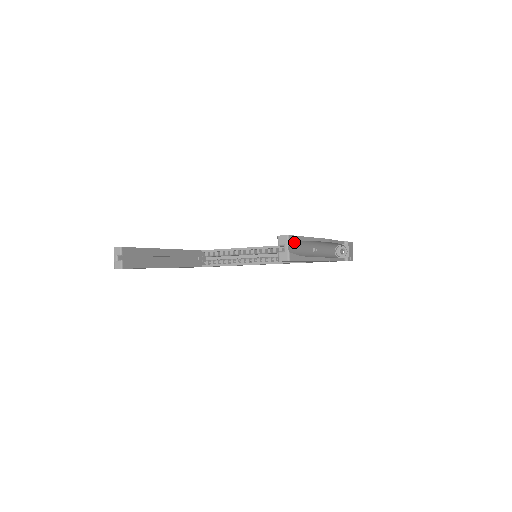
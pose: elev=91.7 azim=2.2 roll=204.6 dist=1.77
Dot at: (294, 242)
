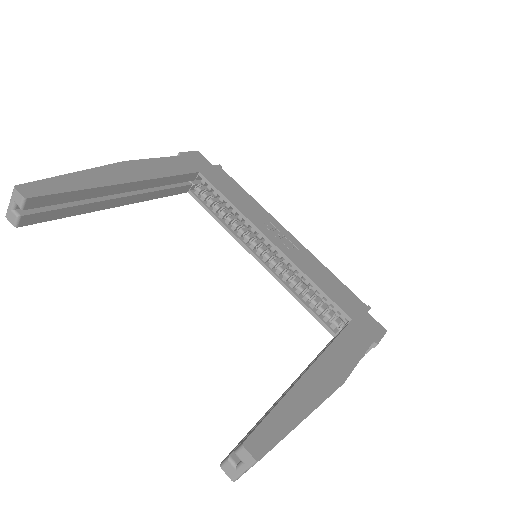
Dot at: occluded
